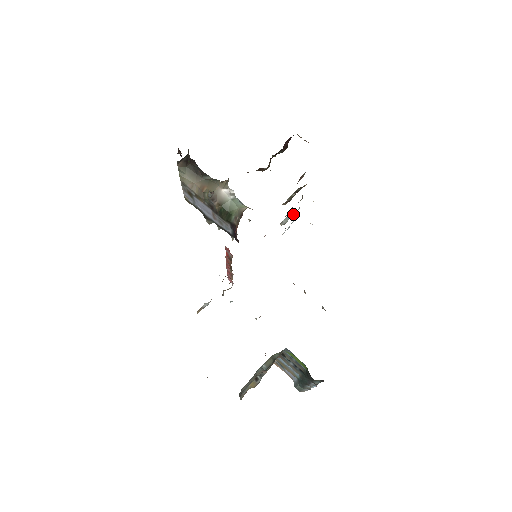
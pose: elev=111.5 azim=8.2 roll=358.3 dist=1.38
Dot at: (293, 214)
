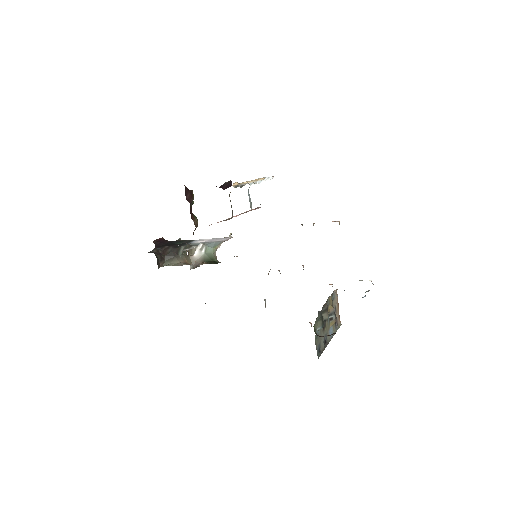
Dot at: occluded
